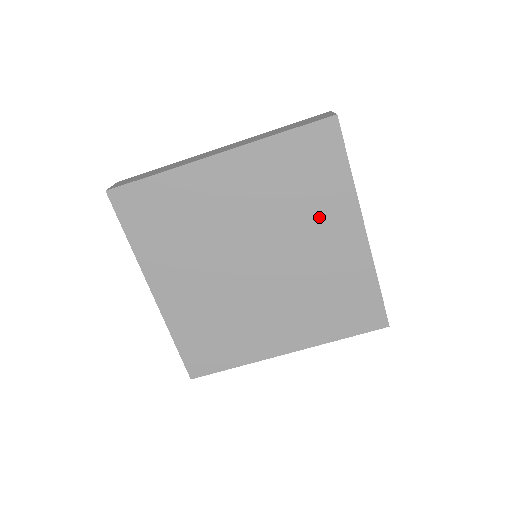
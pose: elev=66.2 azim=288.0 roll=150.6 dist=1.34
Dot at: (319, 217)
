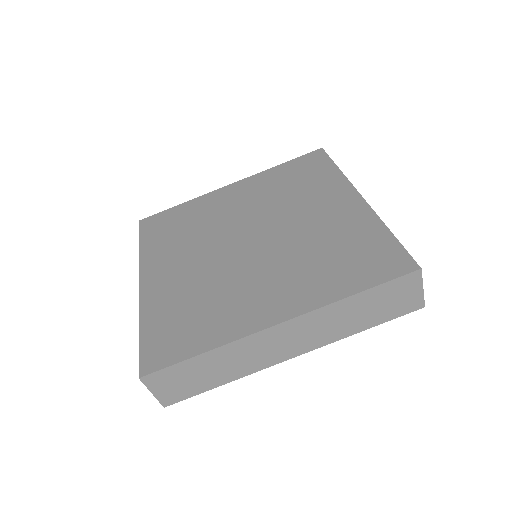
Dot at: (313, 197)
